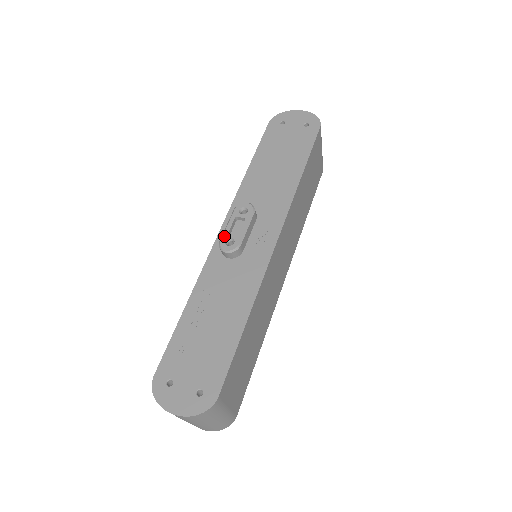
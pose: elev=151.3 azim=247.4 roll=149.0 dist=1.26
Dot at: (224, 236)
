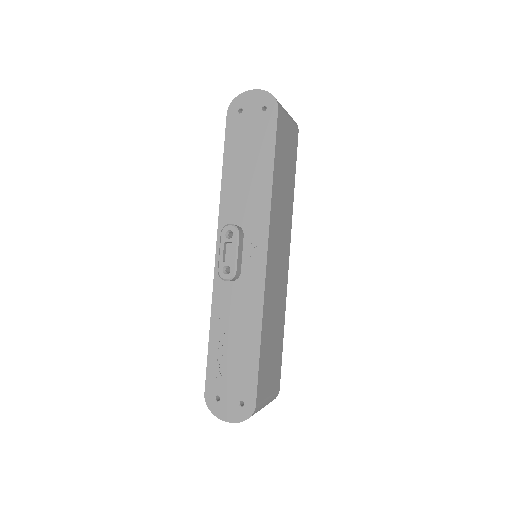
Dot at: (220, 265)
